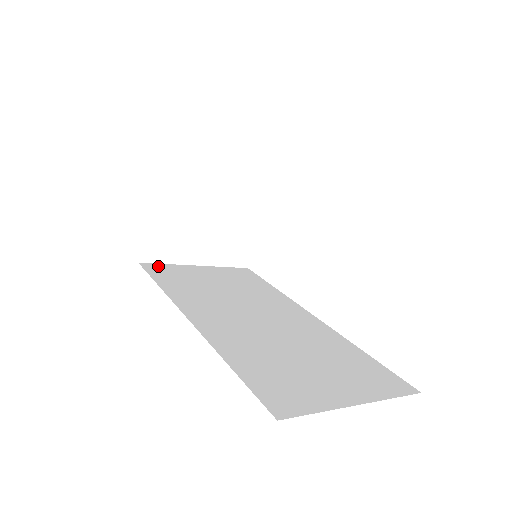
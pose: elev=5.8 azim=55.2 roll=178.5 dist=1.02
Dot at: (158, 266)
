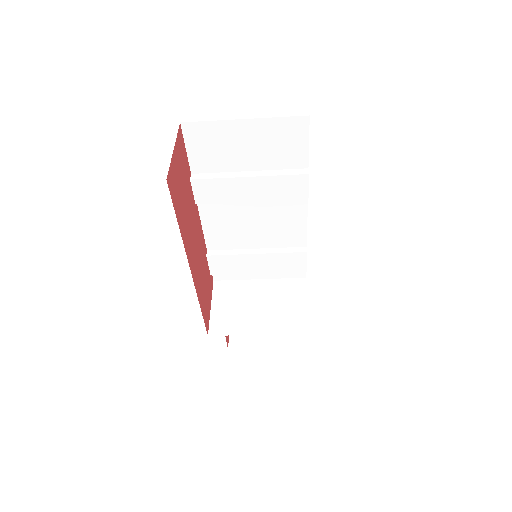
Dot at: occluded
